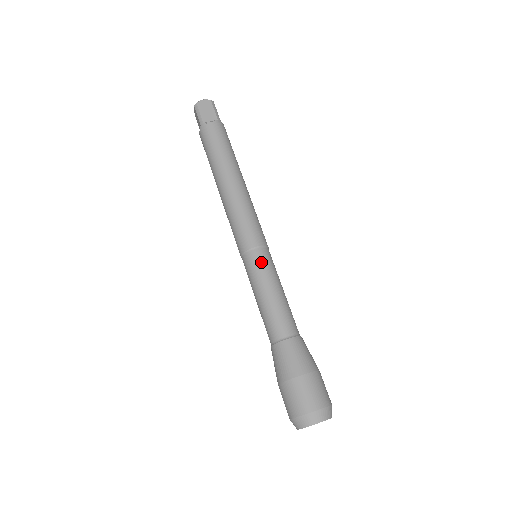
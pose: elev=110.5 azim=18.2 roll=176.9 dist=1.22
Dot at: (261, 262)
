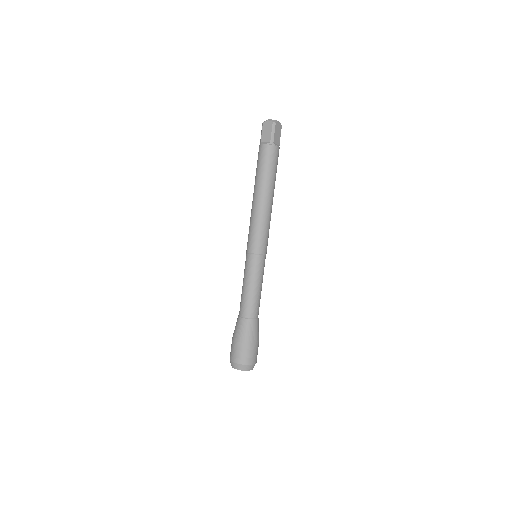
Dot at: (263, 266)
